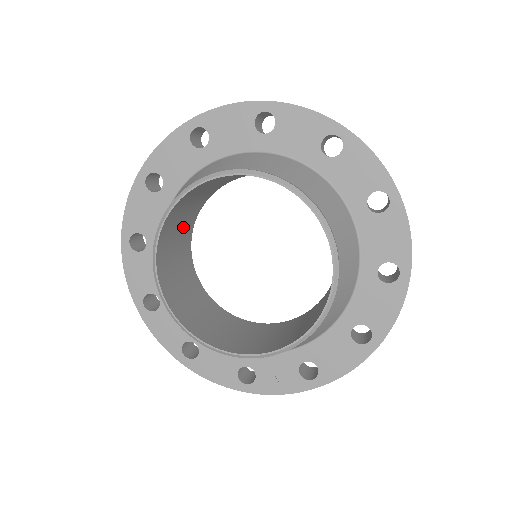
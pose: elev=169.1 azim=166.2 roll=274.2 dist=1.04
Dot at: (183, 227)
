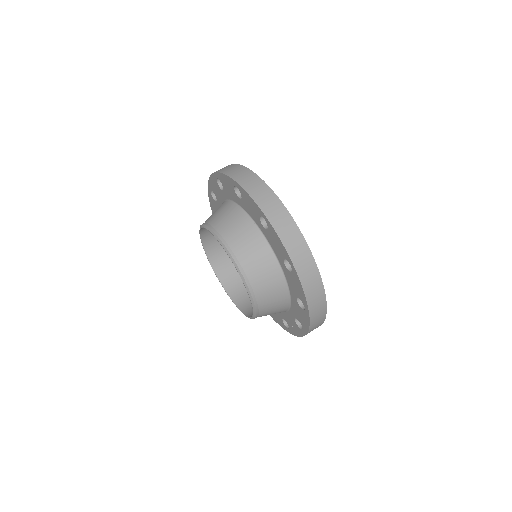
Dot at: occluded
